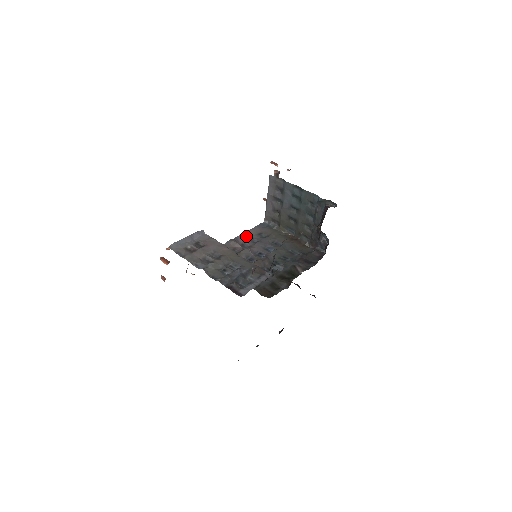
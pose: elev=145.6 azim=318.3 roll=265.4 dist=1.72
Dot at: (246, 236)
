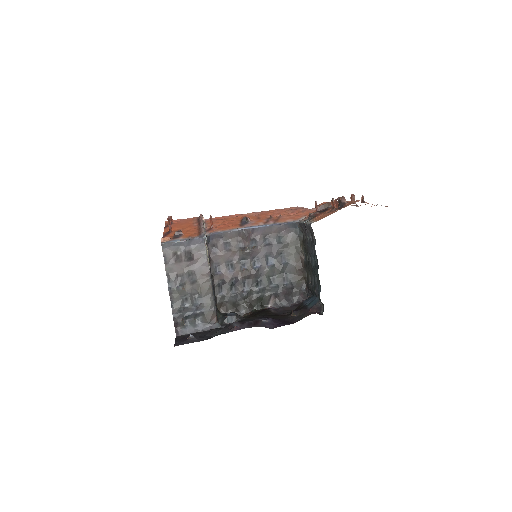
Dot at: (264, 231)
